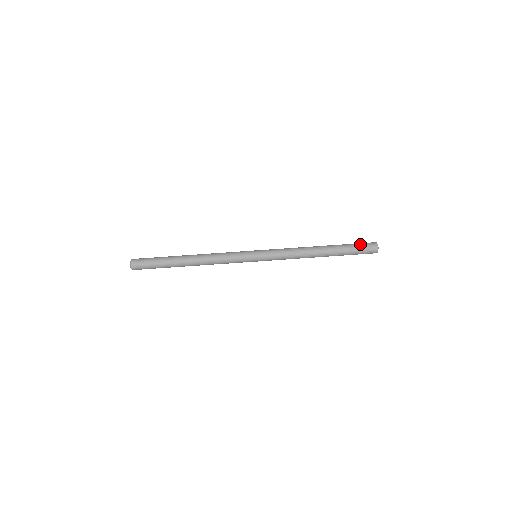
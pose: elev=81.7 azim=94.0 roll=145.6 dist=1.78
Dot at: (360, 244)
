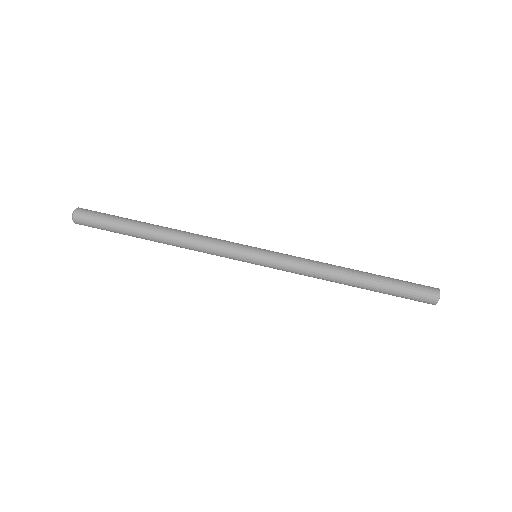
Dot at: (414, 284)
